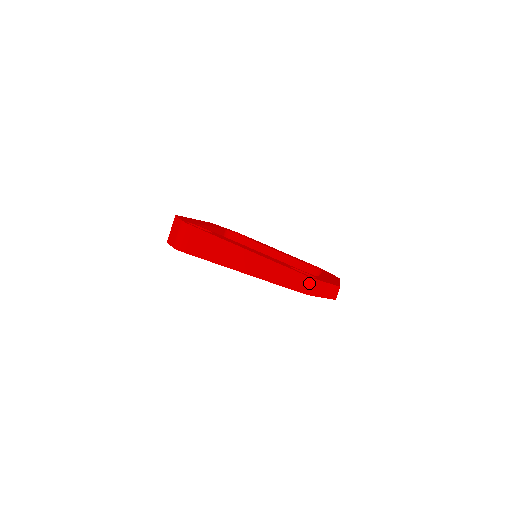
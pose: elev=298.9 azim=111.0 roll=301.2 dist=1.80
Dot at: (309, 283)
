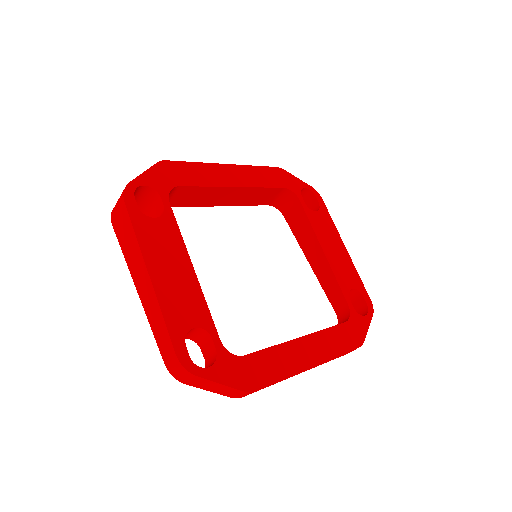
Dot at: (180, 370)
